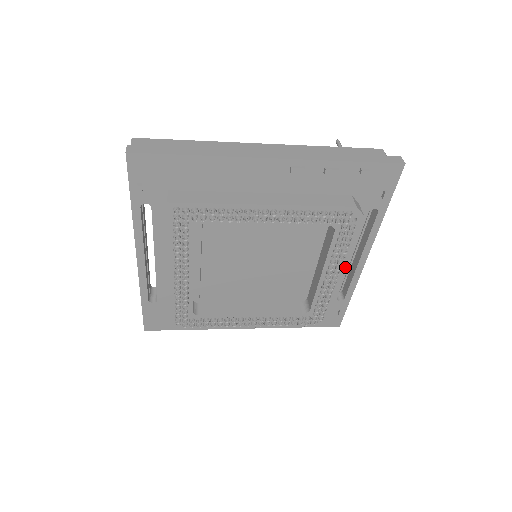
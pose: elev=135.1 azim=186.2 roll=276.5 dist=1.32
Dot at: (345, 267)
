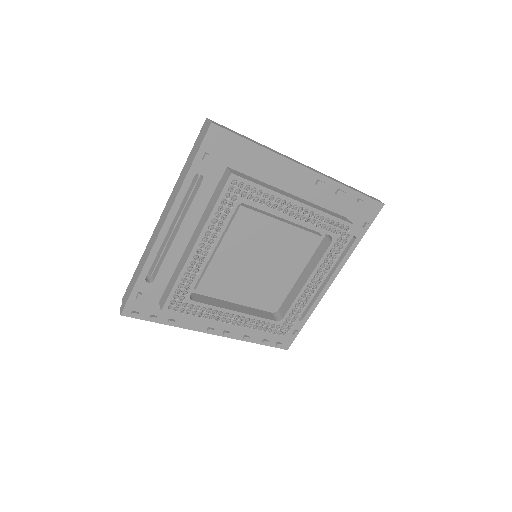
Dot at: occluded
